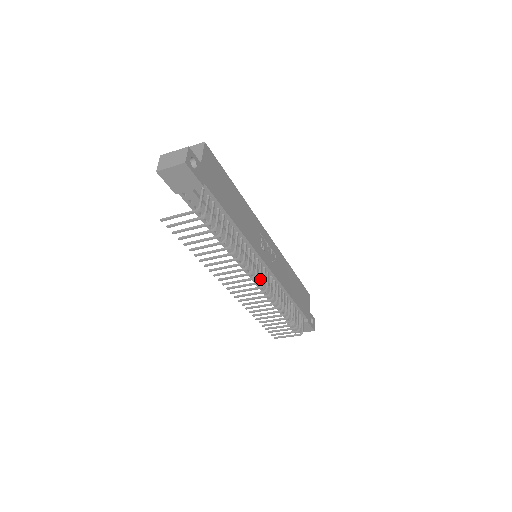
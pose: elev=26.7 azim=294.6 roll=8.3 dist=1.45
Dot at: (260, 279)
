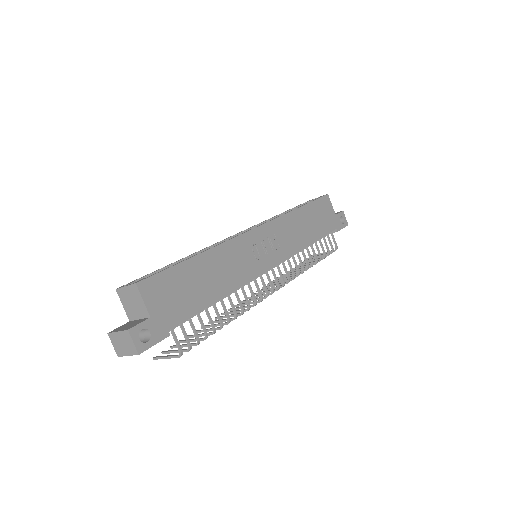
Dot at: (273, 290)
